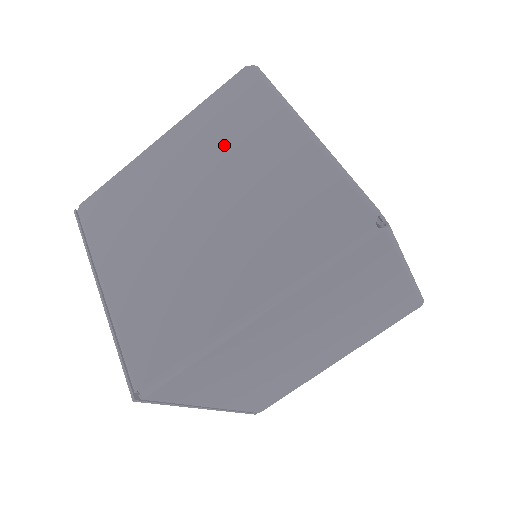
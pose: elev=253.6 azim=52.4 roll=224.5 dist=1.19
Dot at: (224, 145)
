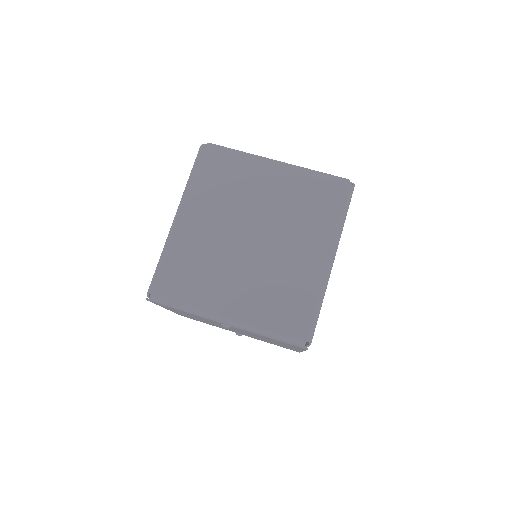
Dot at: (233, 195)
